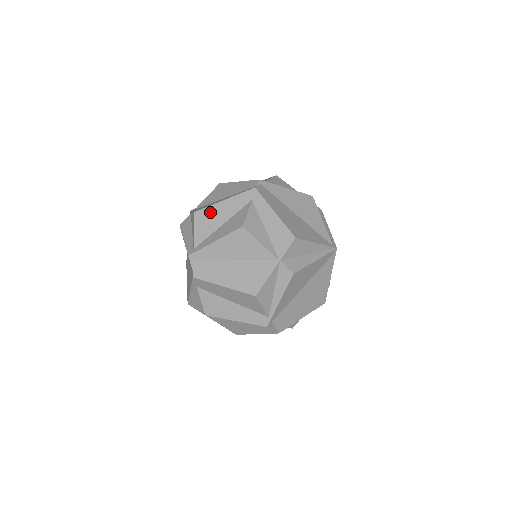
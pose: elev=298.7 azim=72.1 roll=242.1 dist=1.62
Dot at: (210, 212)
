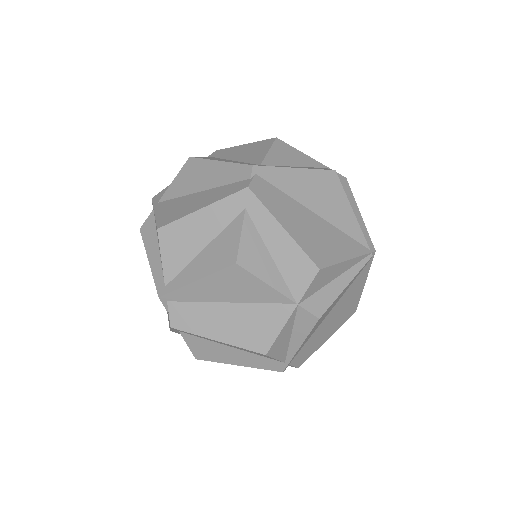
Dot at: (181, 229)
